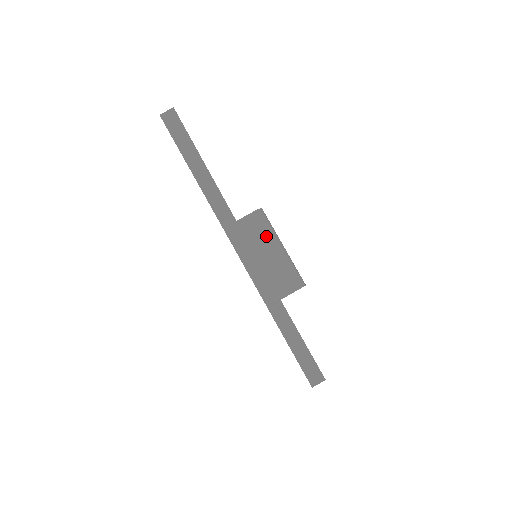
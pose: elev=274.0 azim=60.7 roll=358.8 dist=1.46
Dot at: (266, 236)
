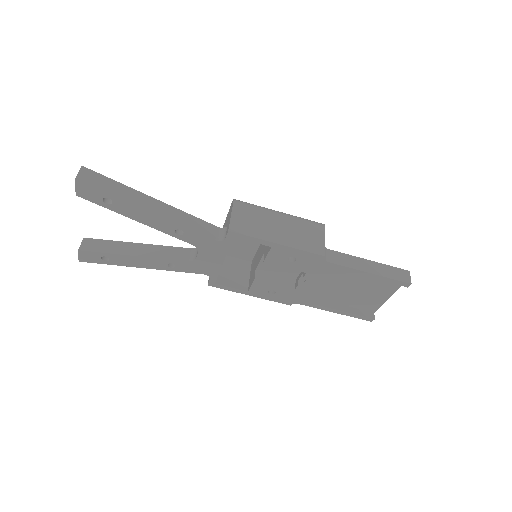
Dot at: (262, 211)
